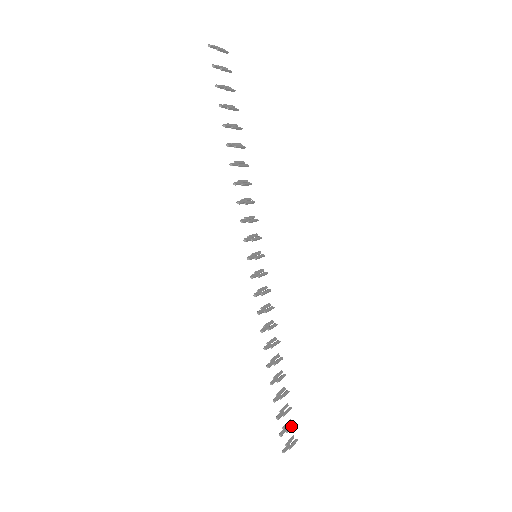
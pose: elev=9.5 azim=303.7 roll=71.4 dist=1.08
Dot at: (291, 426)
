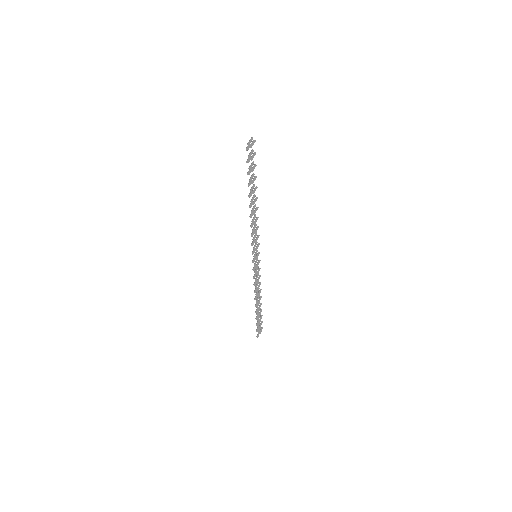
Dot at: (261, 324)
